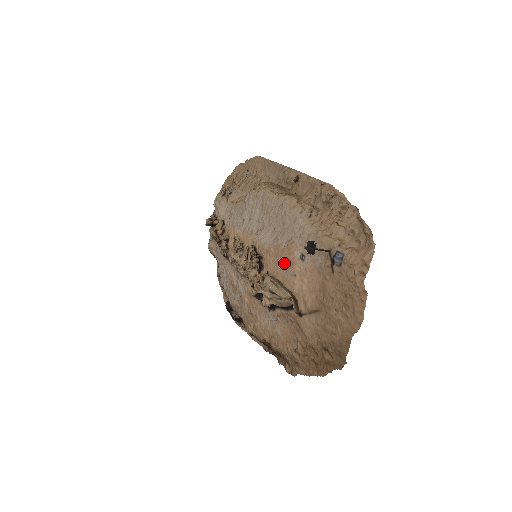
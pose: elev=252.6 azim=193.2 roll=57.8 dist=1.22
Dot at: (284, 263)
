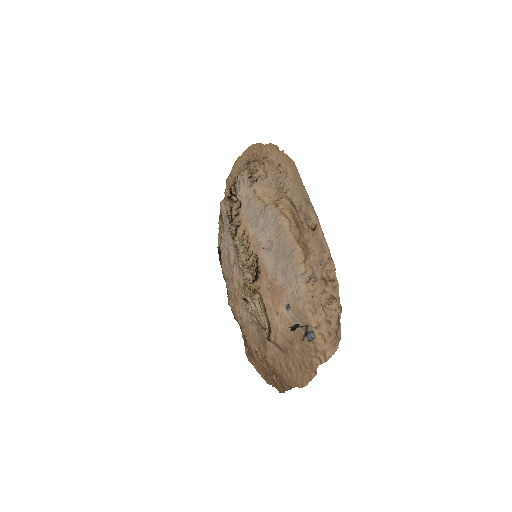
Dot at: (274, 296)
